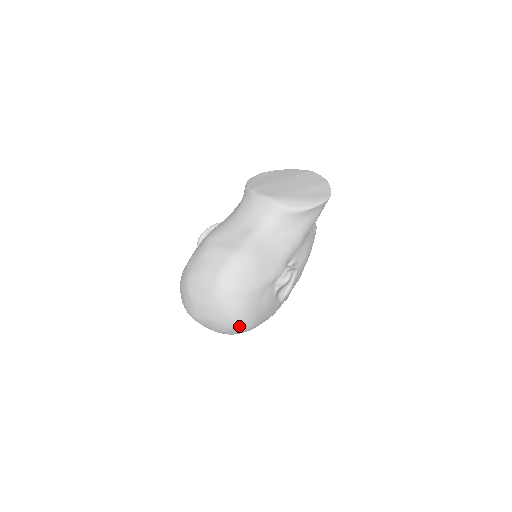
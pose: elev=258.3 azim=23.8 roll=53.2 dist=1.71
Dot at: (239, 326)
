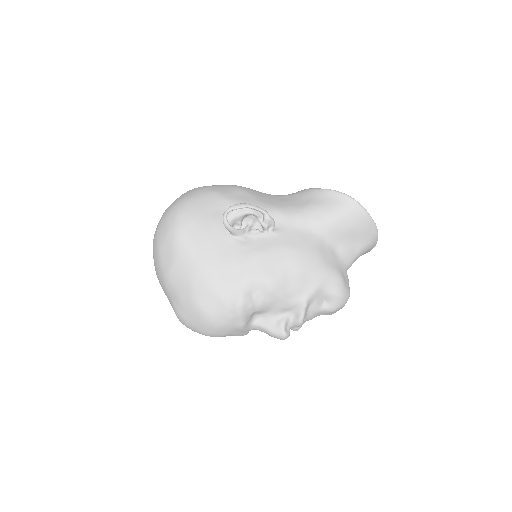
Dot at: (172, 214)
